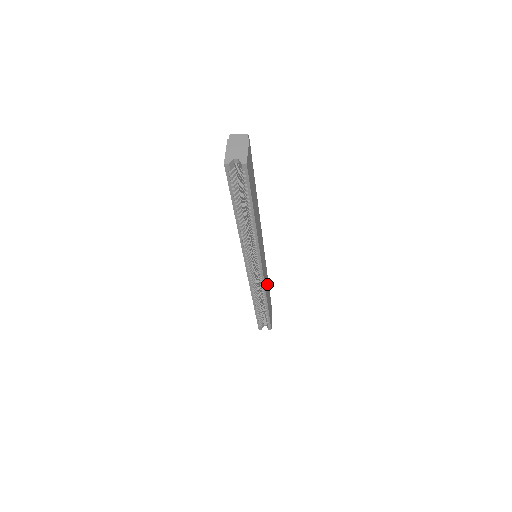
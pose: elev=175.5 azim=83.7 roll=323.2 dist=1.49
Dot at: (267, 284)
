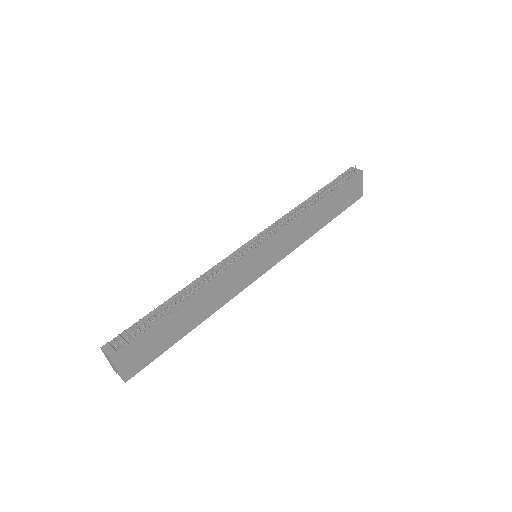
Dot at: (306, 225)
